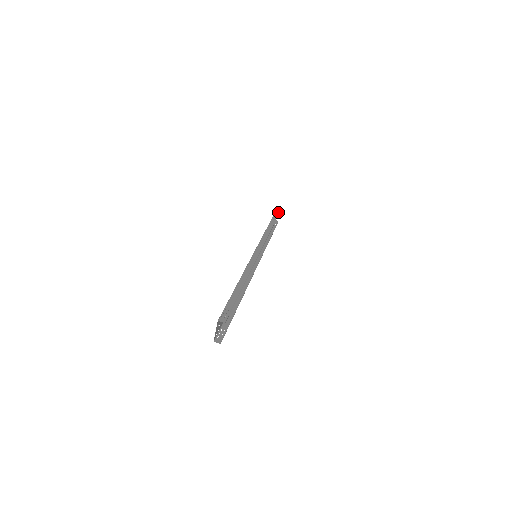
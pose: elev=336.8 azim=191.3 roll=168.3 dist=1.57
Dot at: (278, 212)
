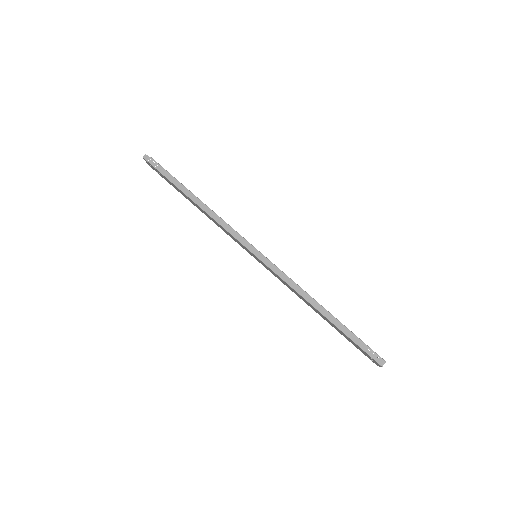
Dot at: (161, 169)
